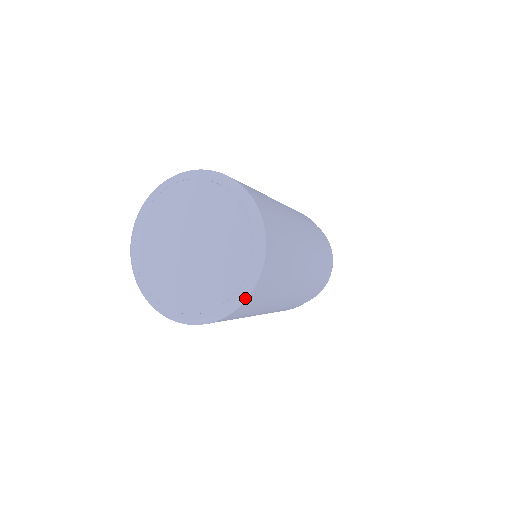
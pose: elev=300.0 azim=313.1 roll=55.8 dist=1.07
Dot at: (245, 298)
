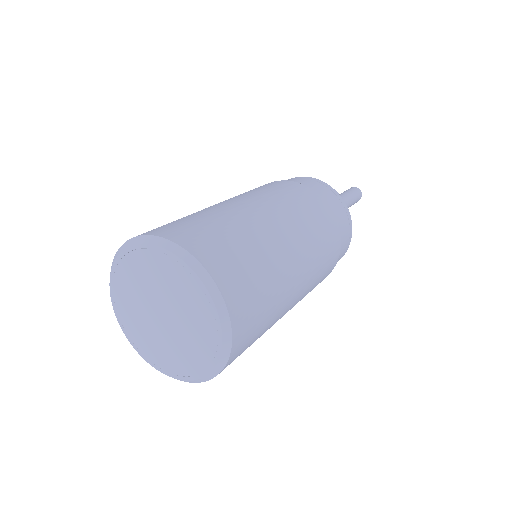
Dot at: (202, 381)
